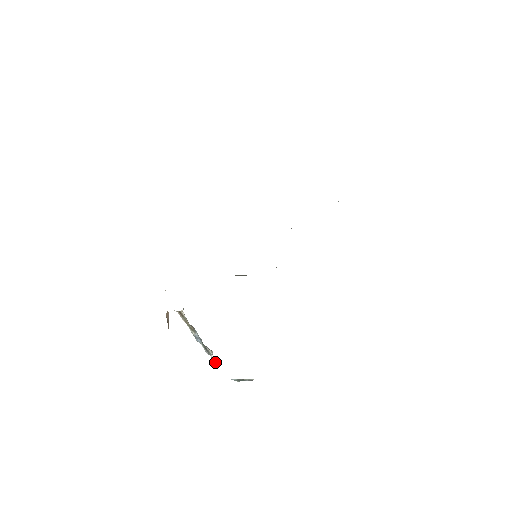
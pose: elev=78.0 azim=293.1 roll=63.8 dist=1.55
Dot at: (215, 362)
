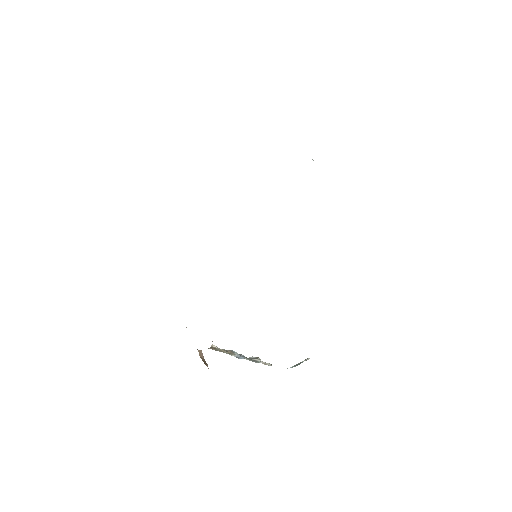
Dot at: occluded
